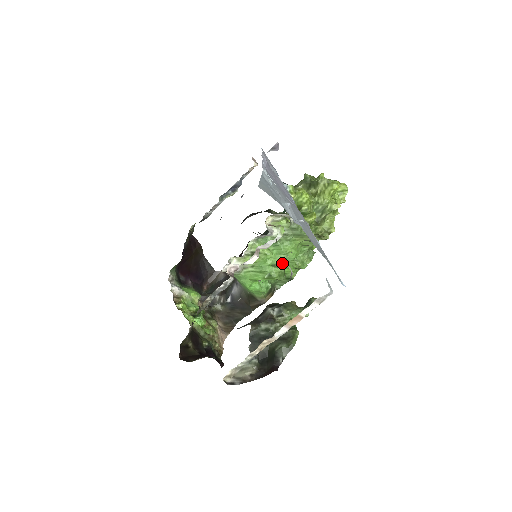
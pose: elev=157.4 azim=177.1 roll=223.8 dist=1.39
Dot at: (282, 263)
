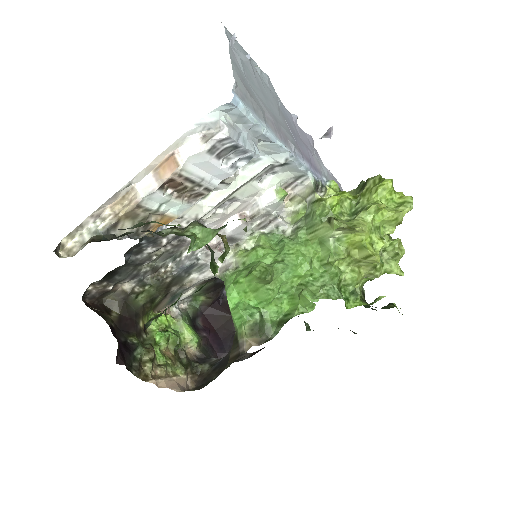
Dot at: (275, 262)
